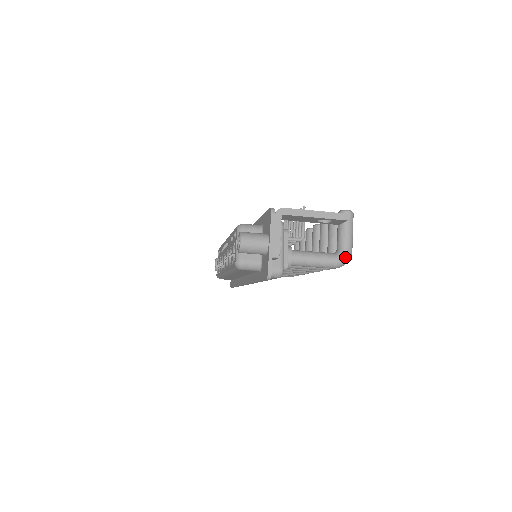
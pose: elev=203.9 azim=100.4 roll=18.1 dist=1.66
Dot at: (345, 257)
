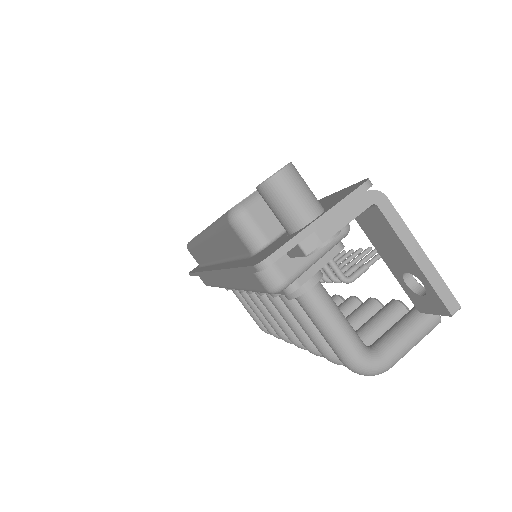
Dot at: (376, 365)
